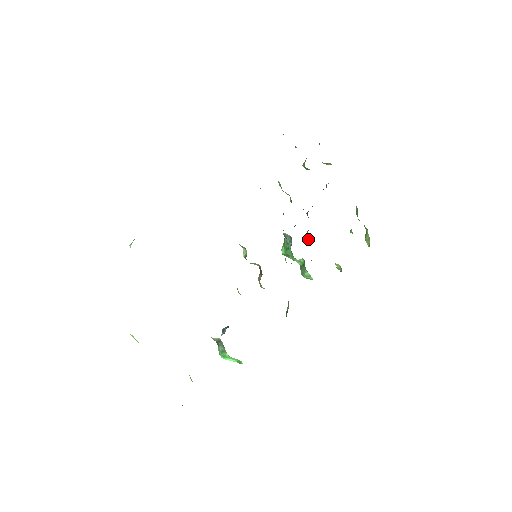
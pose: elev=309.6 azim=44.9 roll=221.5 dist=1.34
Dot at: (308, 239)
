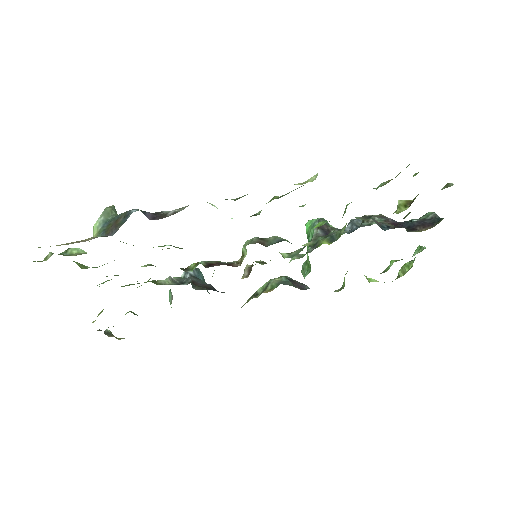
Dot at: occluded
